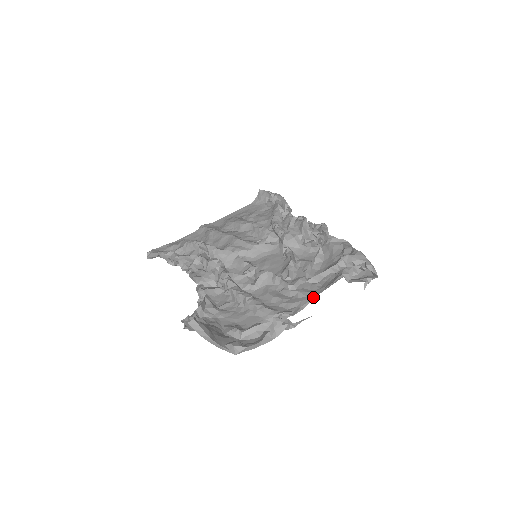
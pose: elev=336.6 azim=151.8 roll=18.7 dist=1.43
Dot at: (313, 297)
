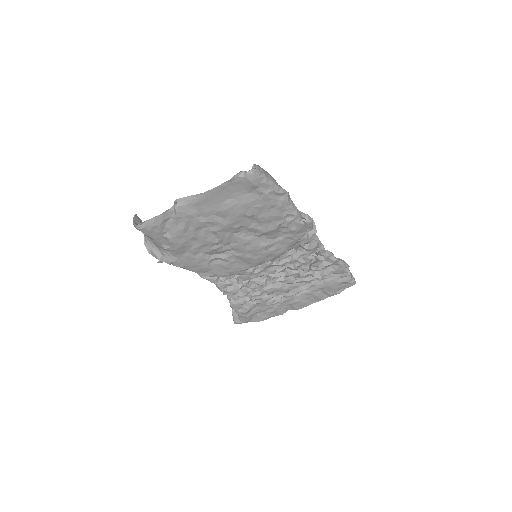
Dot at: (217, 206)
